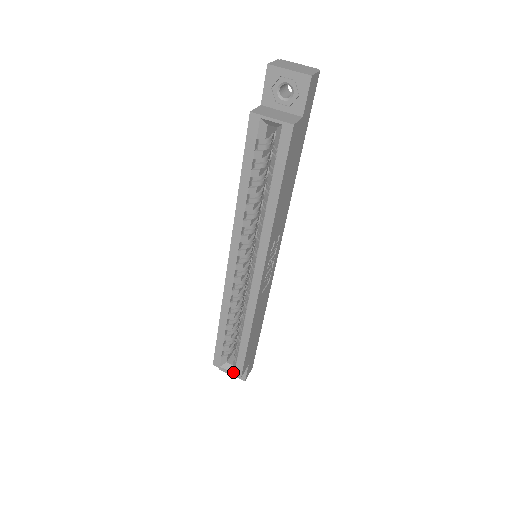
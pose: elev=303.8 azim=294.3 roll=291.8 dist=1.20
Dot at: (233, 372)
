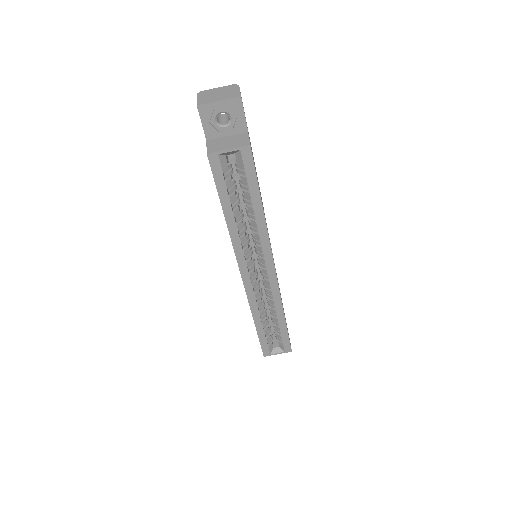
Dot at: (283, 352)
